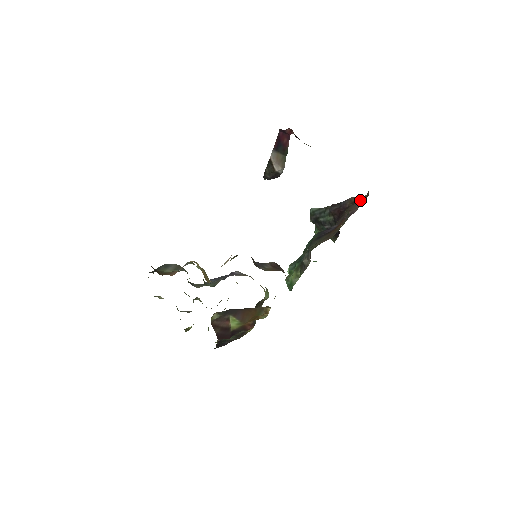
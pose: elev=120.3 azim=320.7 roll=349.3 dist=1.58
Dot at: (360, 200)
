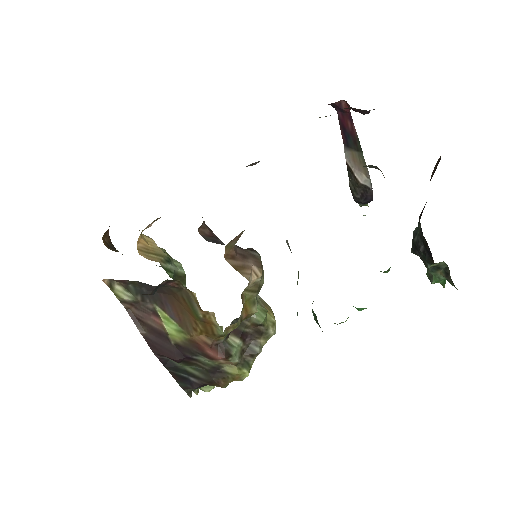
Dot at: (435, 168)
